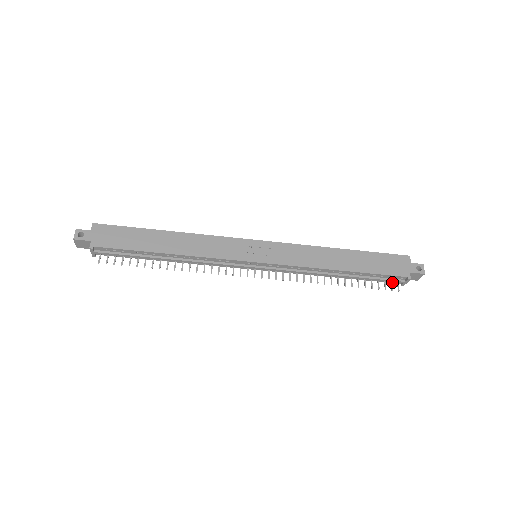
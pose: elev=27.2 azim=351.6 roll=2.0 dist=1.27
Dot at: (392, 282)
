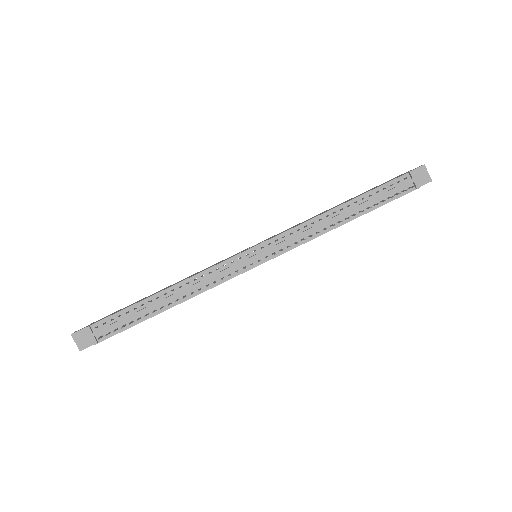
Dot at: (406, 193)
